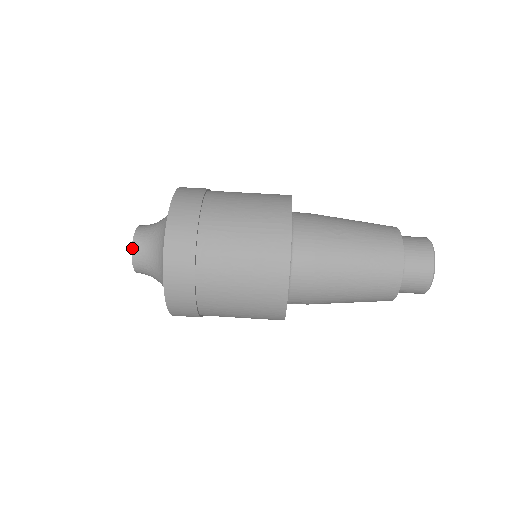
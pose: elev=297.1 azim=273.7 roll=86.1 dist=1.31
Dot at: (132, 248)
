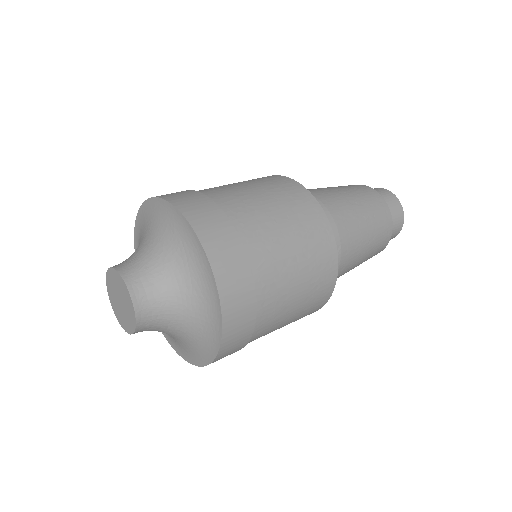
Dot at: (118, 271)
